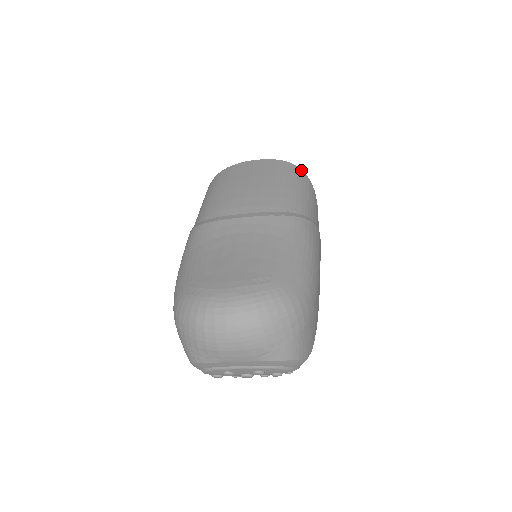
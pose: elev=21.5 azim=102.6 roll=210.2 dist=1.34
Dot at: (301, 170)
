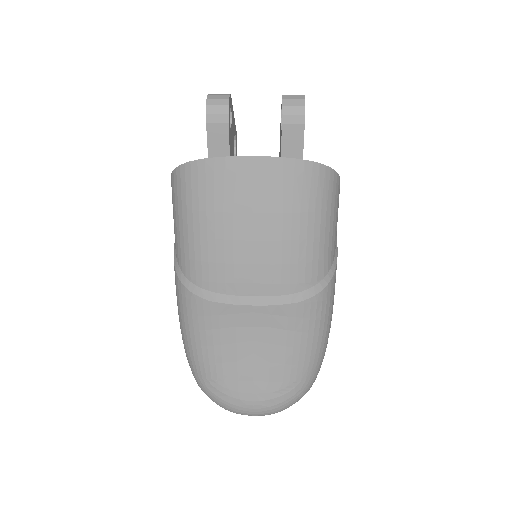
Dot at: (327, 169)
